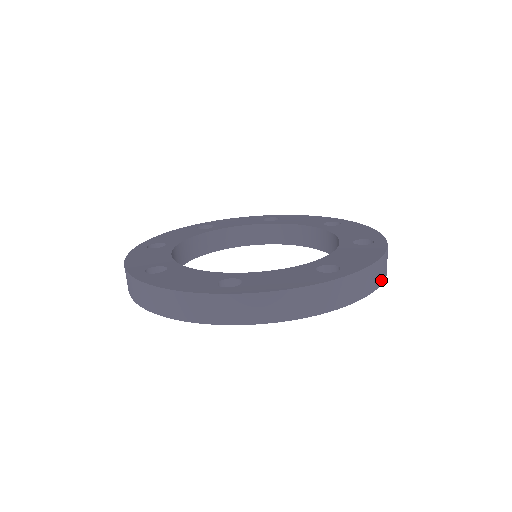
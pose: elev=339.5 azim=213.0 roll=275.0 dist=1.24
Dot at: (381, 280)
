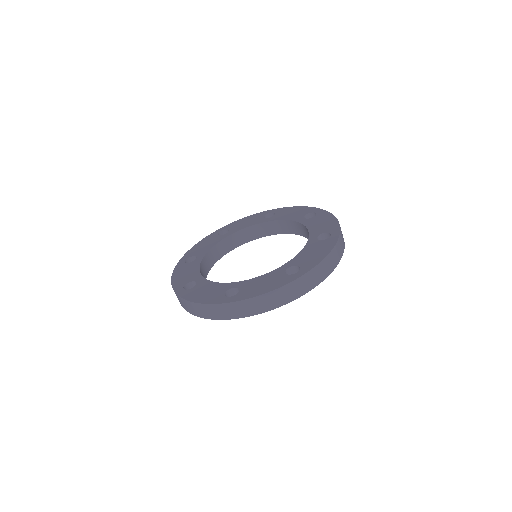
Dot at: occluded
